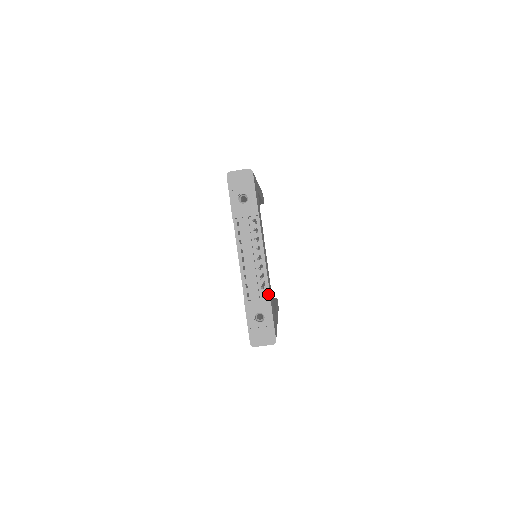
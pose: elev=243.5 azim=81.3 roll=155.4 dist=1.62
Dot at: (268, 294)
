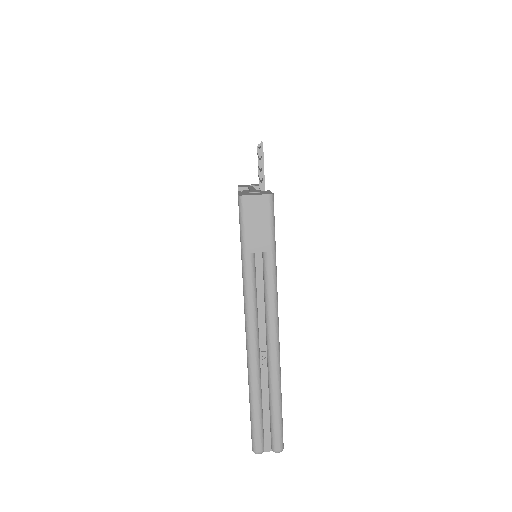
Dot at: occluded
